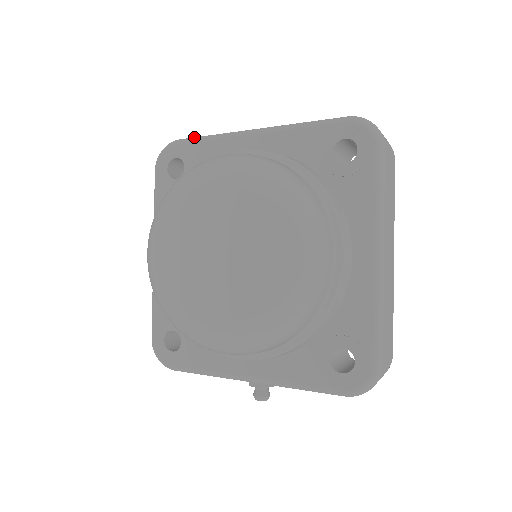
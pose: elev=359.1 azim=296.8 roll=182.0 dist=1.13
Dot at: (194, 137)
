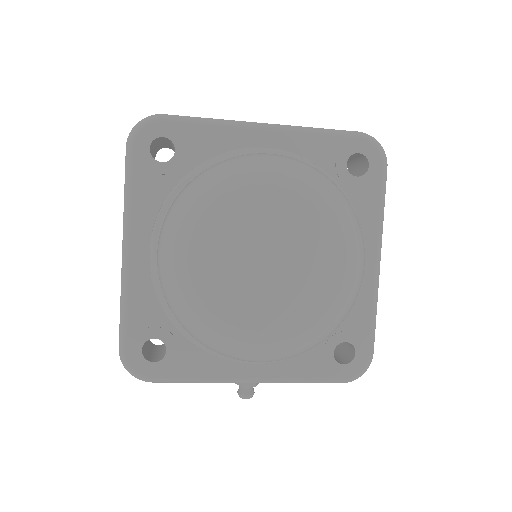
Dot at: (186, 116)
